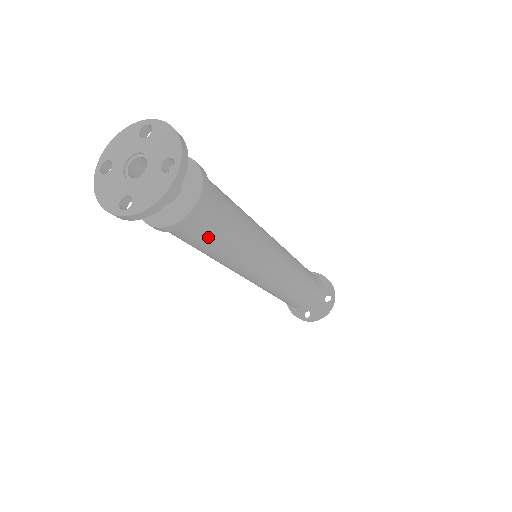
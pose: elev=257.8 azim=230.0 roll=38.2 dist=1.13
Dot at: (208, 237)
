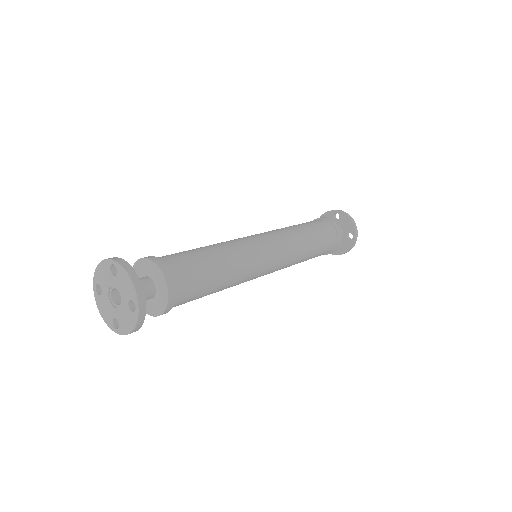
Dot at: (192, 300)
